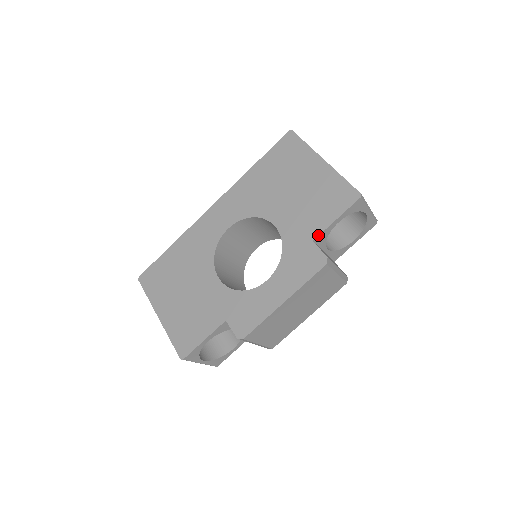
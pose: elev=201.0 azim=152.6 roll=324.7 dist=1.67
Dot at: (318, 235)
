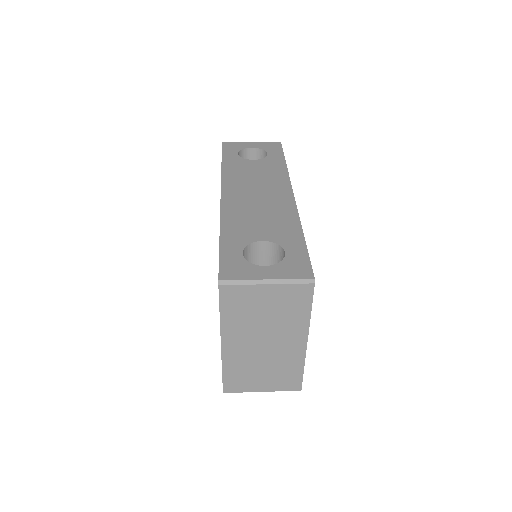
Dot at: occluded
